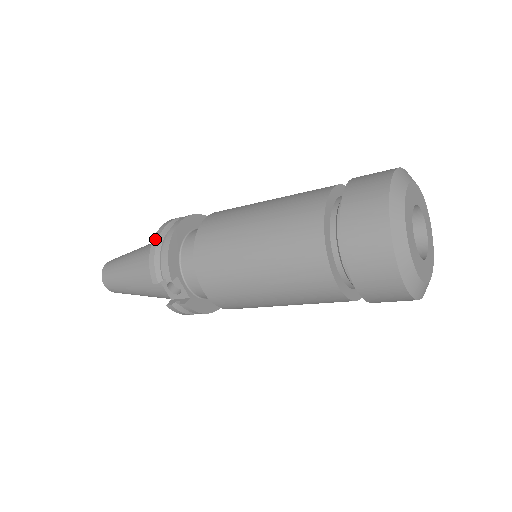
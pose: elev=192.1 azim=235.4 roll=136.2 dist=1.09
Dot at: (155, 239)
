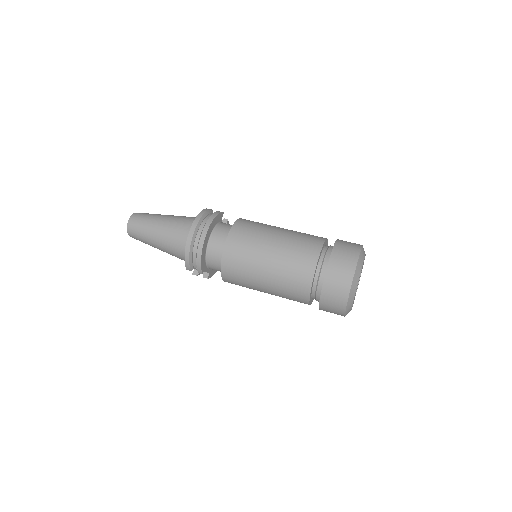
Dot at: (188, 245)
